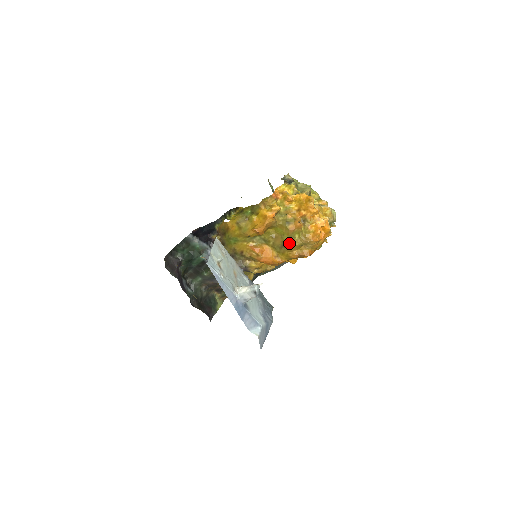
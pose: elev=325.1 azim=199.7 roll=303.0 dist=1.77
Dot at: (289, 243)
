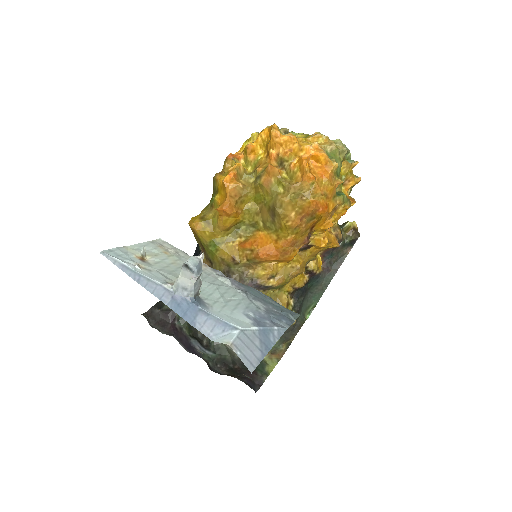
Dot at: (274, 204)
